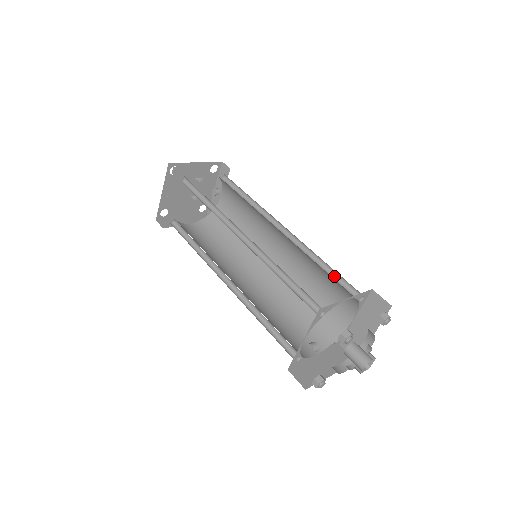
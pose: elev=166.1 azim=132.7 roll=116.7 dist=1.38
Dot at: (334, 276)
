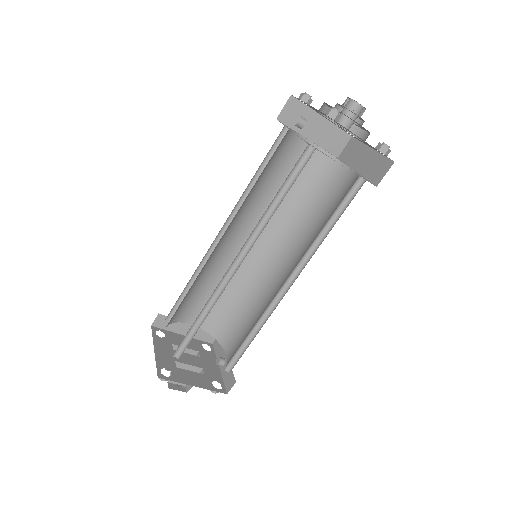
Dot at: (315, 191)
